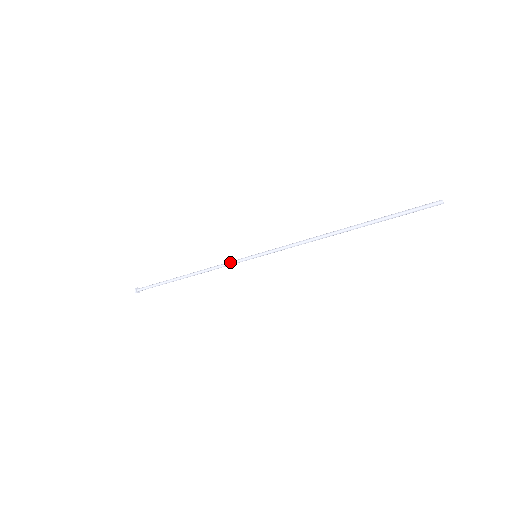
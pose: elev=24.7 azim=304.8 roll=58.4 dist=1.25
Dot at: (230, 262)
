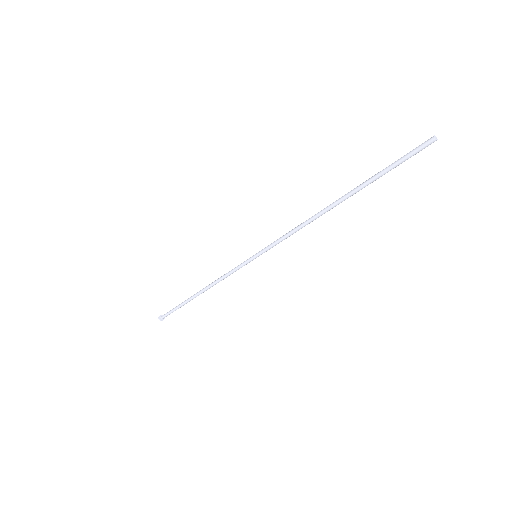
Dot at: (234, 271)
